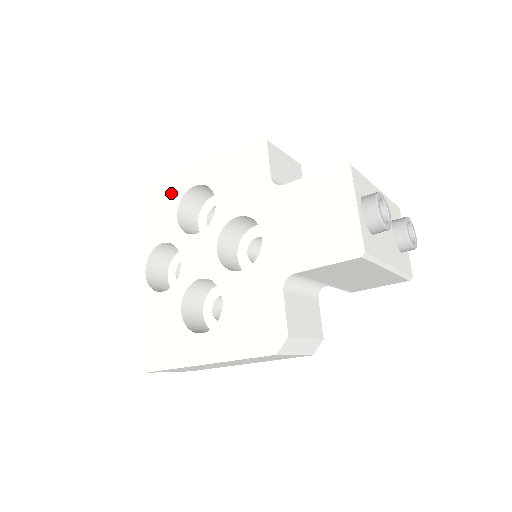
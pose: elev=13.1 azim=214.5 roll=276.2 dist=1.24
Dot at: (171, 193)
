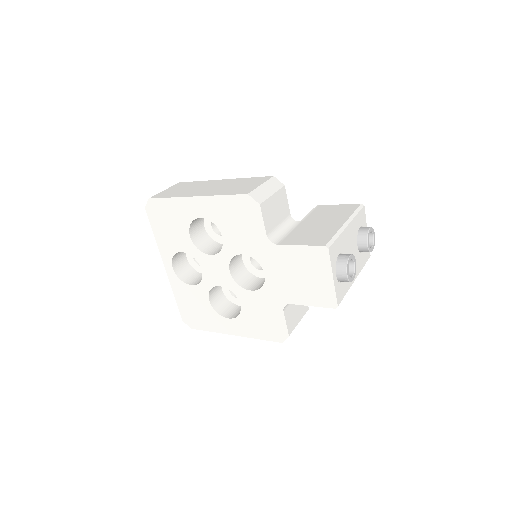
Dot at: (180, 216)
